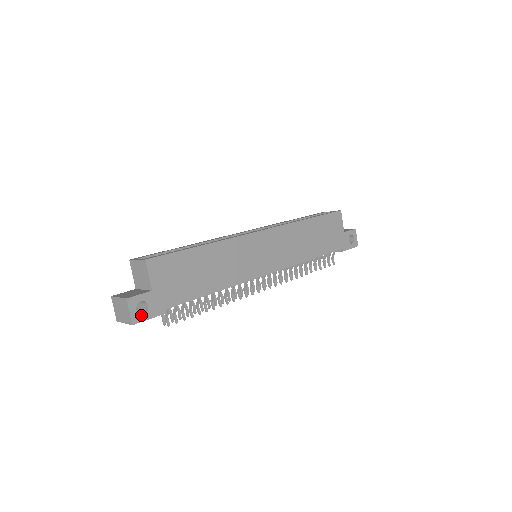
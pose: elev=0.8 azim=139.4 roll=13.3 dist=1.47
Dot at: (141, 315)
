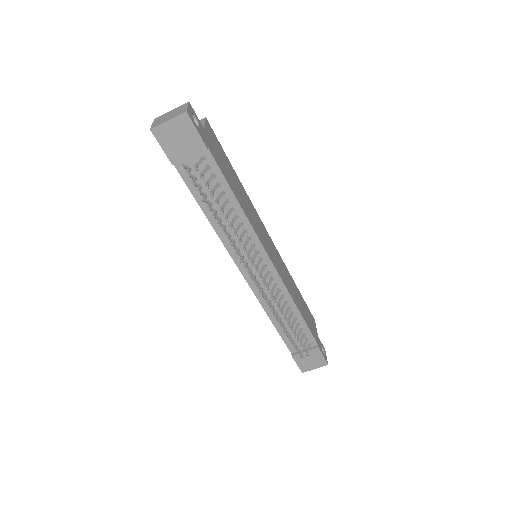
Dot at: (193, 120)
